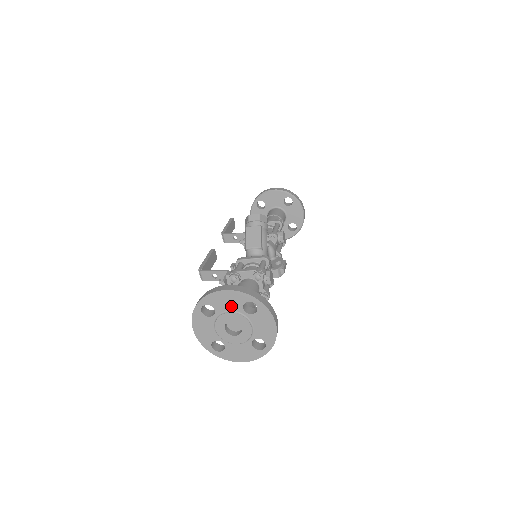
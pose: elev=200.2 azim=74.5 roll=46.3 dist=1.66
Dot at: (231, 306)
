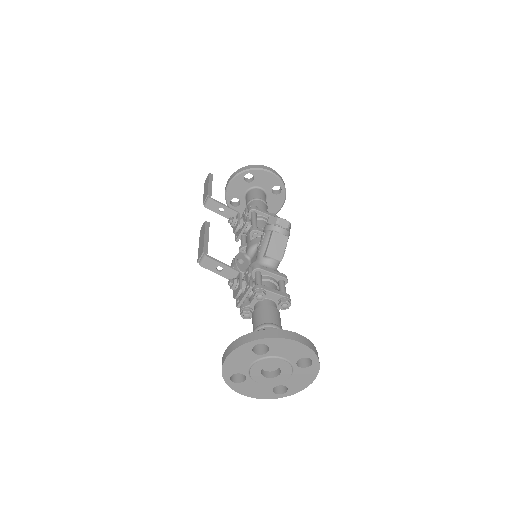
Dot at: (288, 355)
